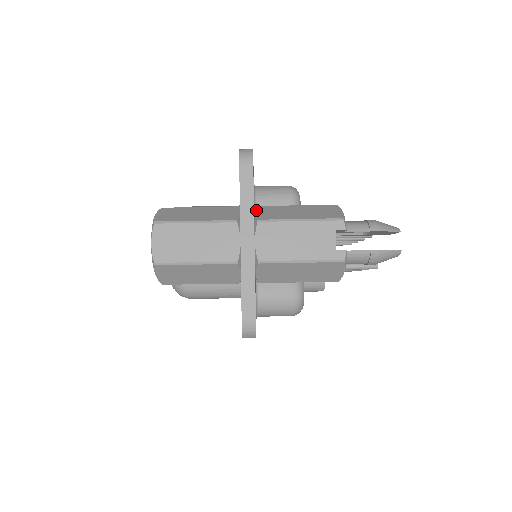
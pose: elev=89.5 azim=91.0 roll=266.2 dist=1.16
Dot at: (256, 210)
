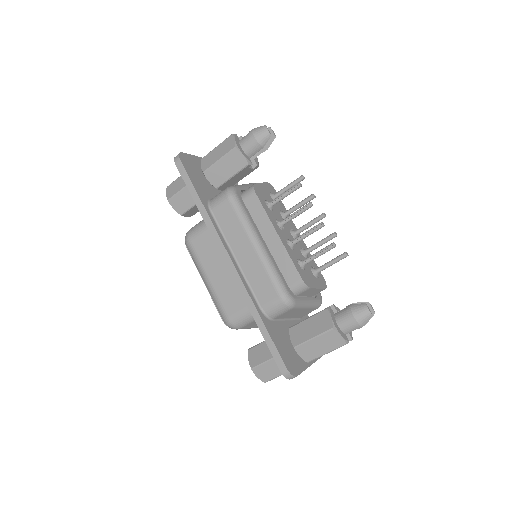
Dot at: (298, 354)
